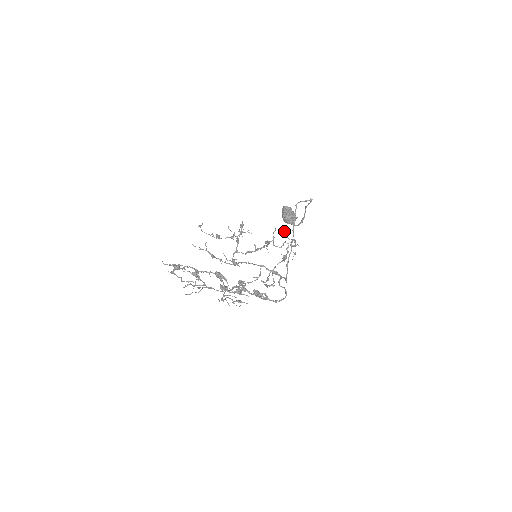
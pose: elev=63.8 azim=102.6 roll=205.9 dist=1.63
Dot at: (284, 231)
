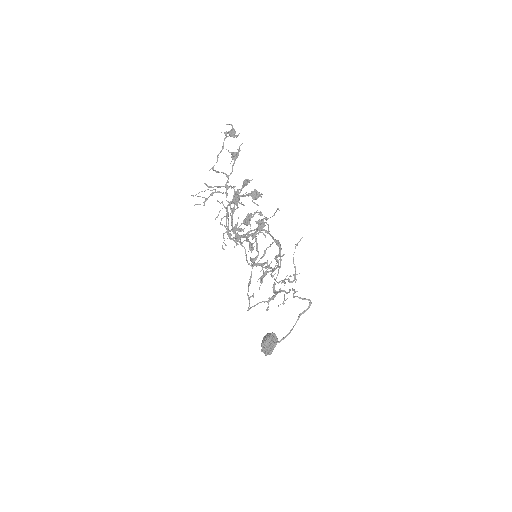
Dot at: (297, 243)
